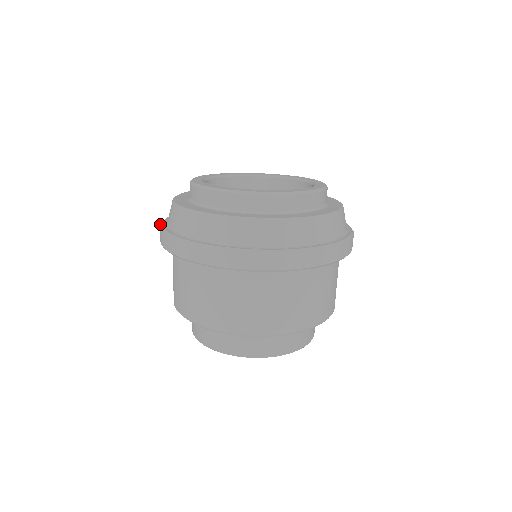
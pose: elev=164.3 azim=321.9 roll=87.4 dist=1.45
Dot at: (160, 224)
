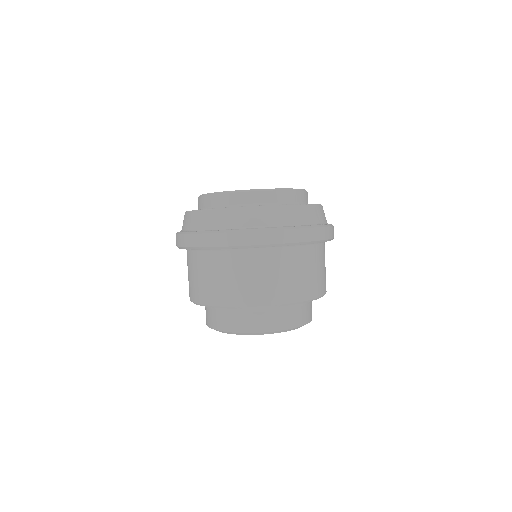
Dot at: occluded
